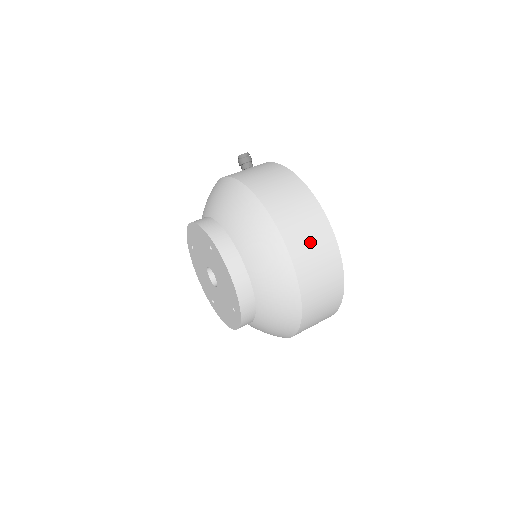
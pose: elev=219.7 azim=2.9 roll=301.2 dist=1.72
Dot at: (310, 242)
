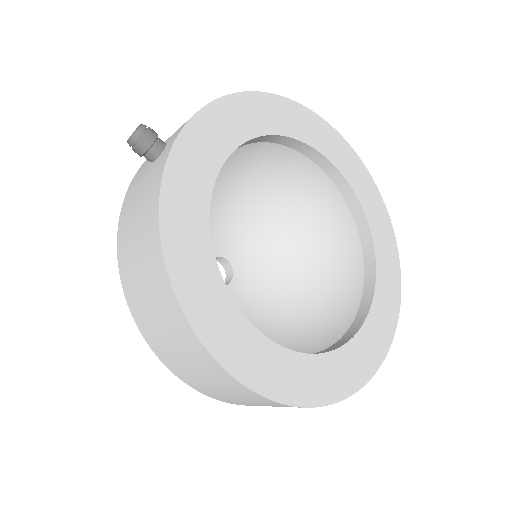
Dot at: (210, 384)
